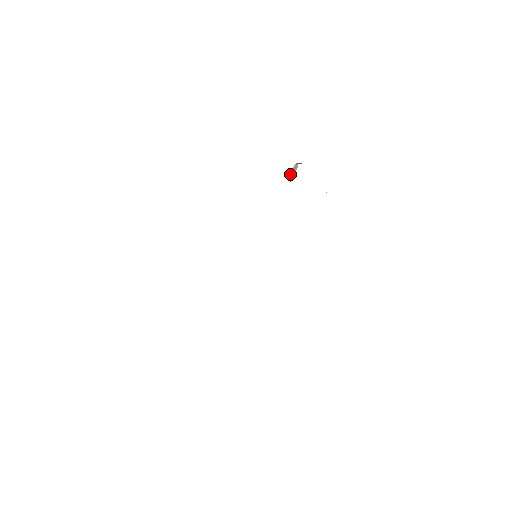
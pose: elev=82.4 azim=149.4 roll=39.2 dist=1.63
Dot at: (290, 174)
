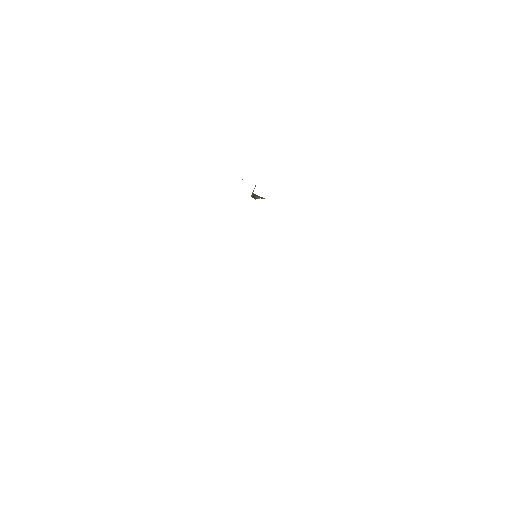
Dot at: (252, 193)
